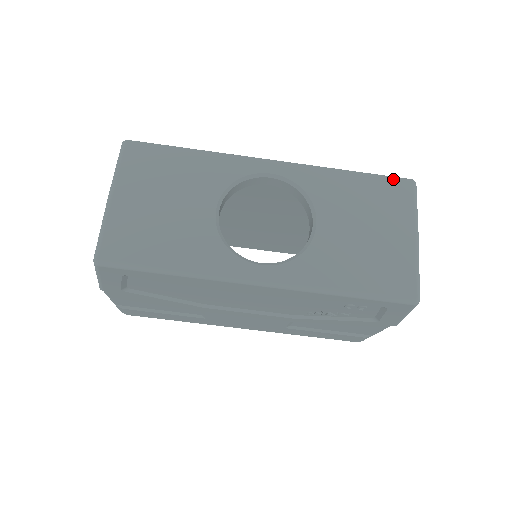
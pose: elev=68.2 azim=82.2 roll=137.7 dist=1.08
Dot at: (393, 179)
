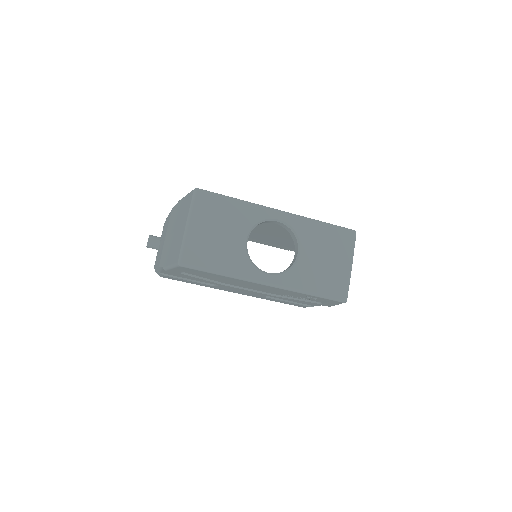
Dot at: (344, 230)
